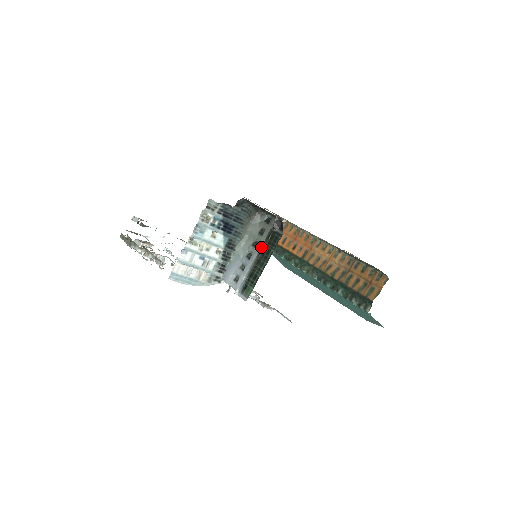
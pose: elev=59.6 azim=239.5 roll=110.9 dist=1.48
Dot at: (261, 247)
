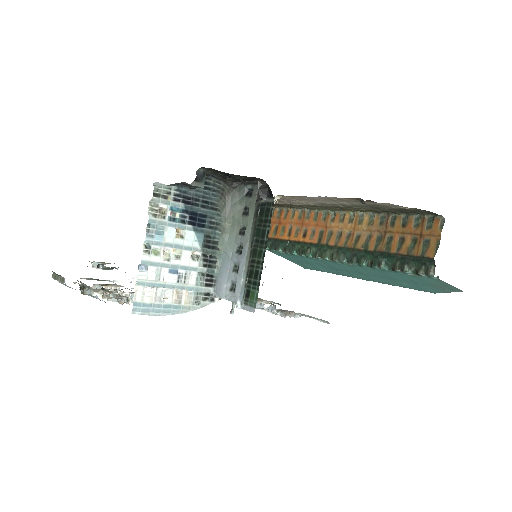
Dot at: (251, 231)
